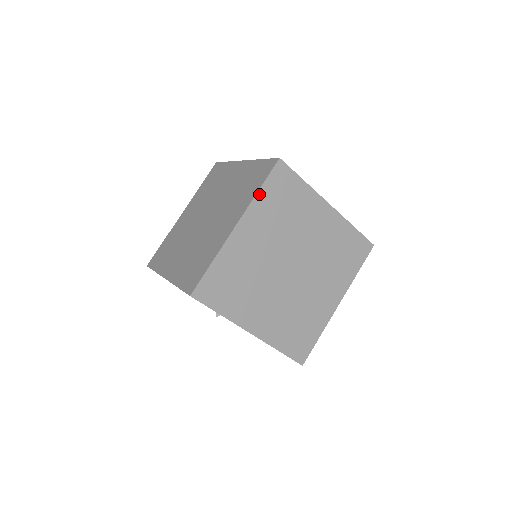
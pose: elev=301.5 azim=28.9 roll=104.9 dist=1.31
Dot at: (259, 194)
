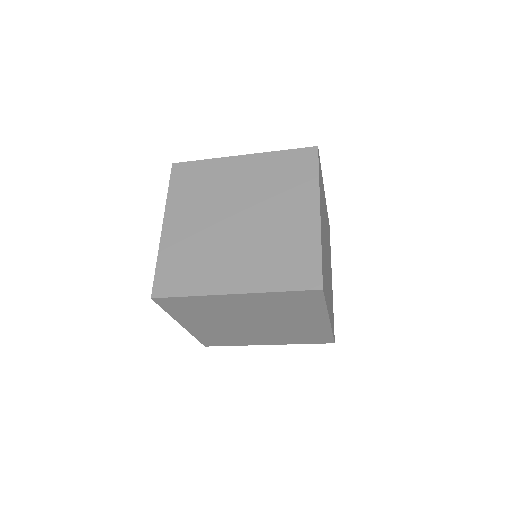
Dot at: (276, 293)
